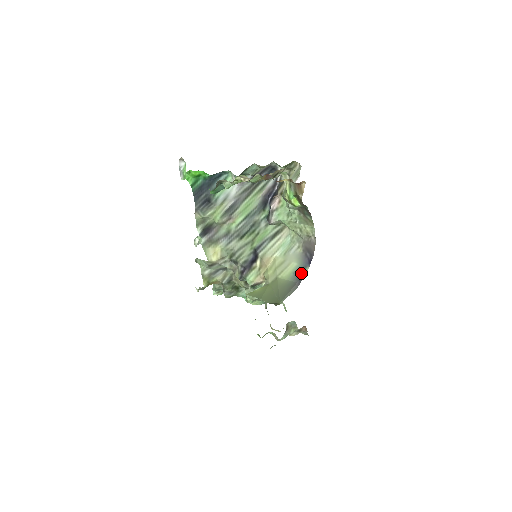
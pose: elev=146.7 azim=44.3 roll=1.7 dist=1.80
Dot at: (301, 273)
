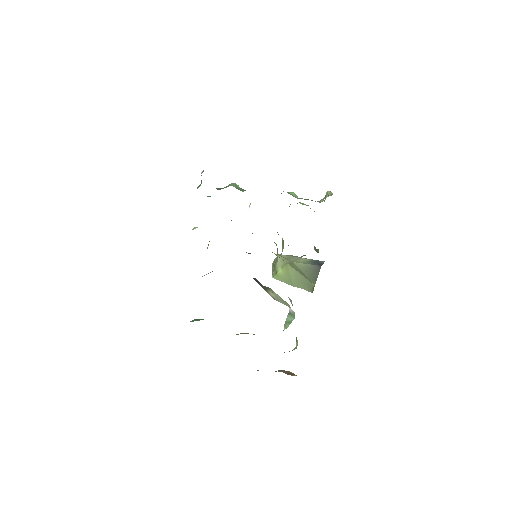
Dot at: (318, 263)
